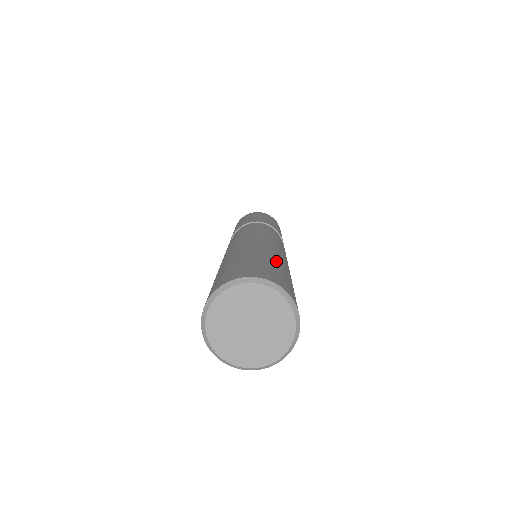
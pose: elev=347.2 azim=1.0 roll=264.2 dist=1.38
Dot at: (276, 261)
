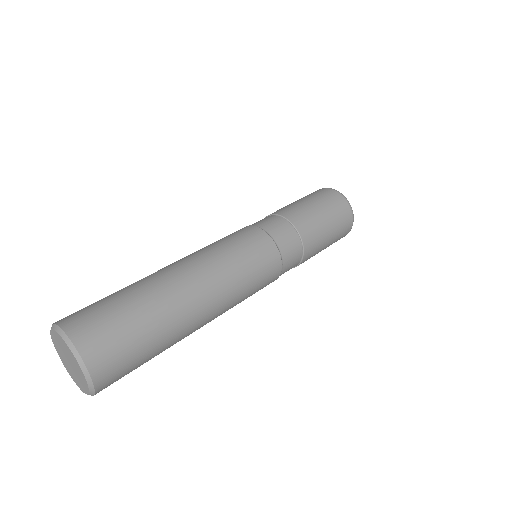
Dot at: (134, 287)
